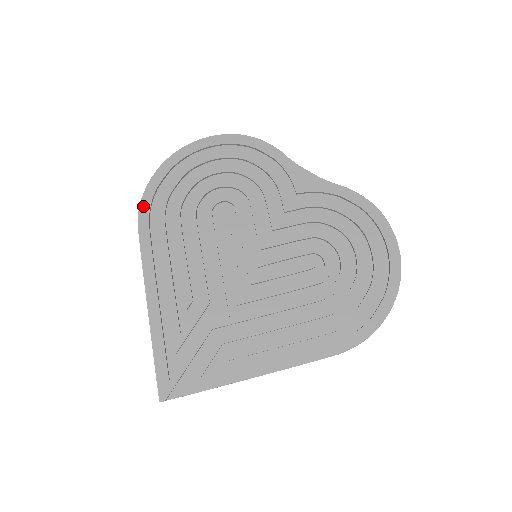
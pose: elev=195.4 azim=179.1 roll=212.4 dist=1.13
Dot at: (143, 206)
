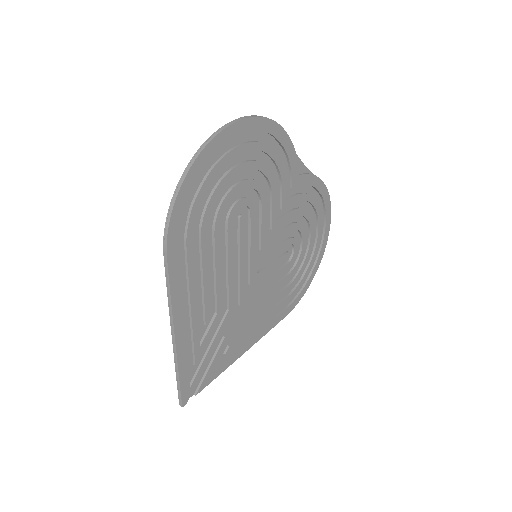
Dot at: (172, 226)
